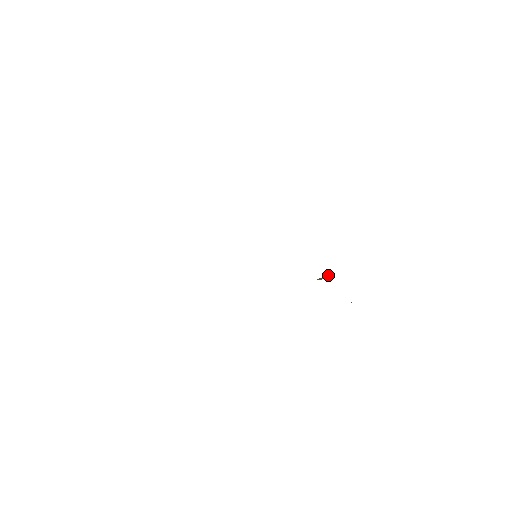
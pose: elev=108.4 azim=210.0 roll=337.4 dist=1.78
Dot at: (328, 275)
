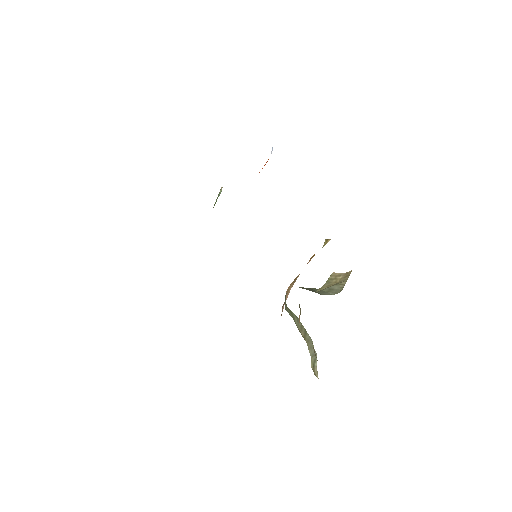
Dot at: (336, 285)
